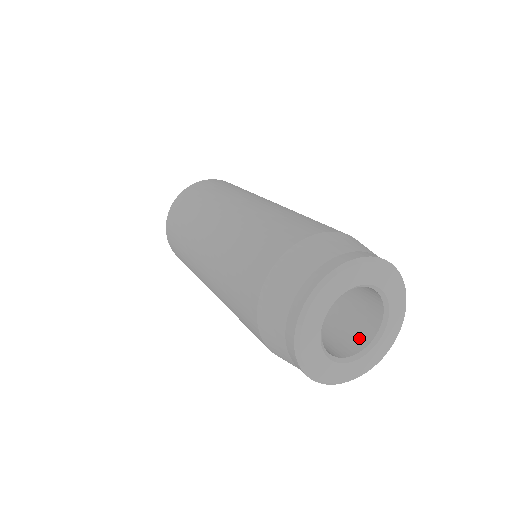
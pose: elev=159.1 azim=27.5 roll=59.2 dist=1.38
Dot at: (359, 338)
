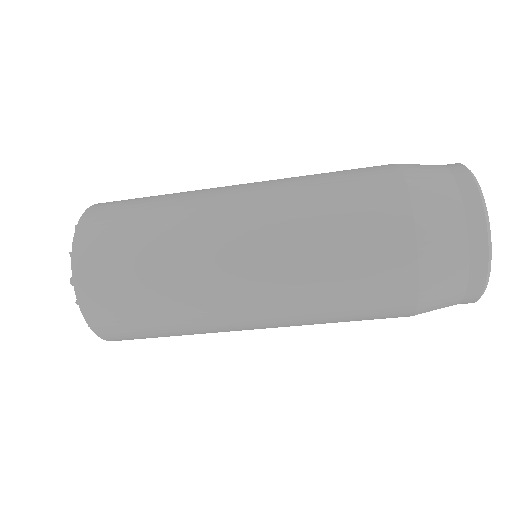
Dot at: occluded
